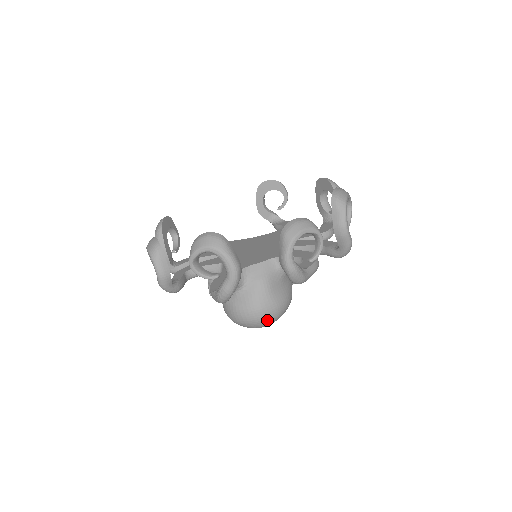
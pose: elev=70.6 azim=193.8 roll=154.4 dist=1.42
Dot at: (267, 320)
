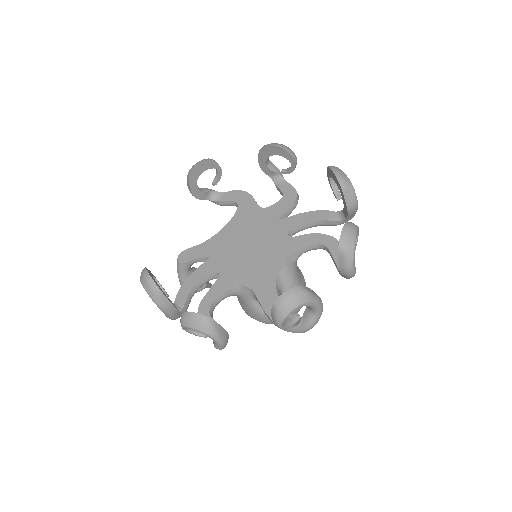
Dot at: occluded
